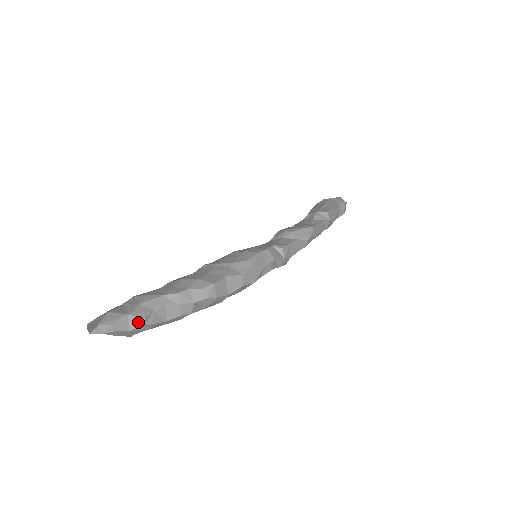
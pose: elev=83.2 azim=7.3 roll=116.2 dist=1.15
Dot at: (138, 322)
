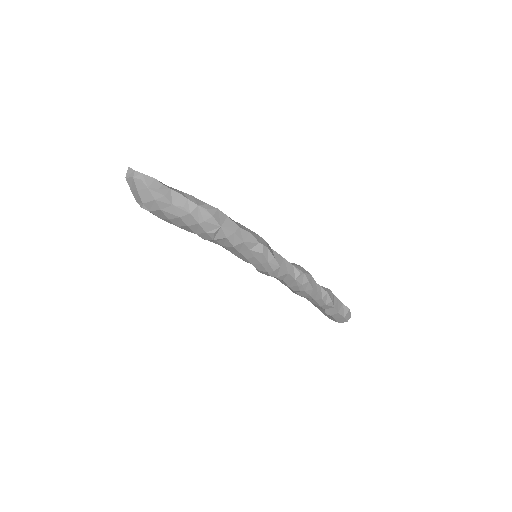
Dot at: (157, 185)
